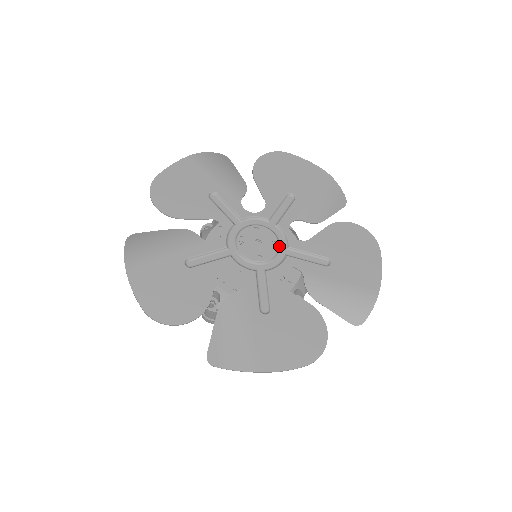
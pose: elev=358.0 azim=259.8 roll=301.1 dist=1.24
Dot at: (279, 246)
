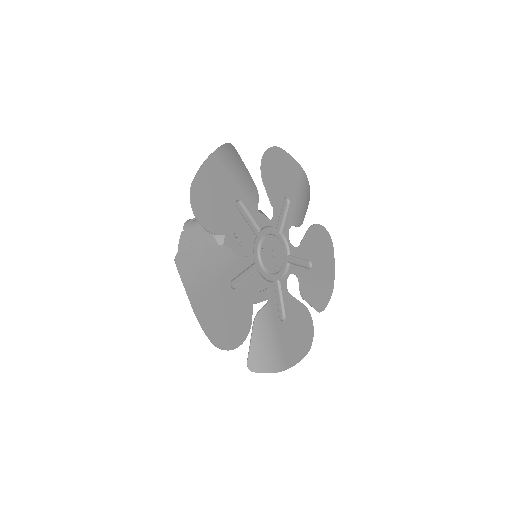
Dot at: (284, 254)
